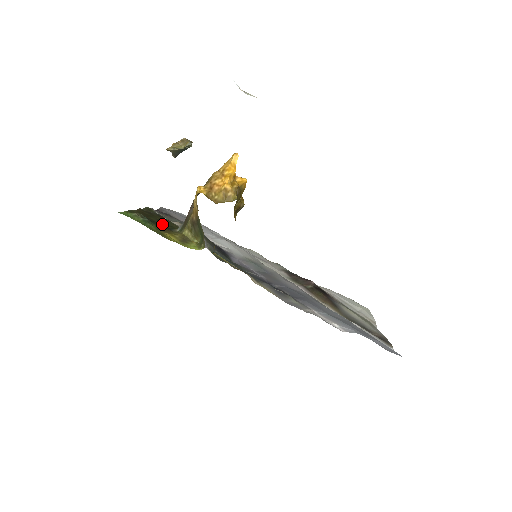
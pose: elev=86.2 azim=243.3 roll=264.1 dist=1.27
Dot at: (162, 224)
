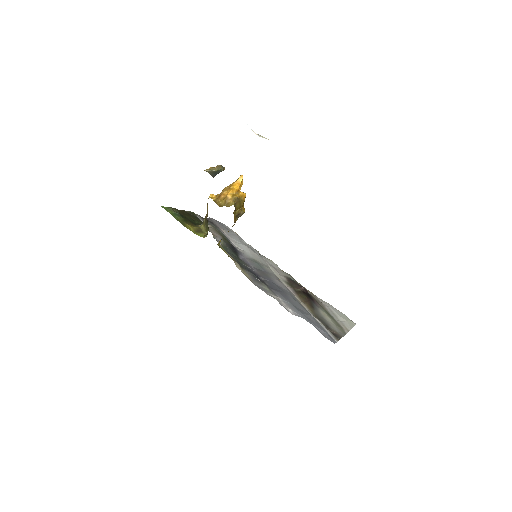
Dot at: (192, 221)
